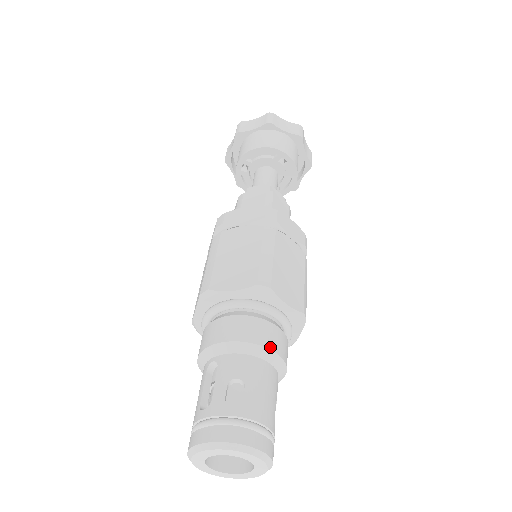
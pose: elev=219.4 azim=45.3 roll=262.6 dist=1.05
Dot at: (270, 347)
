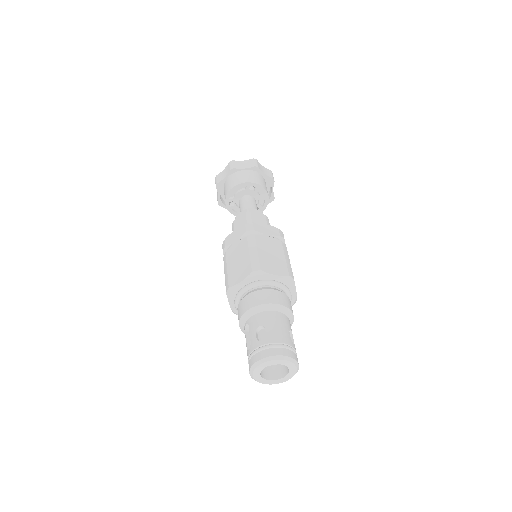
Dot at: (273, 302)
